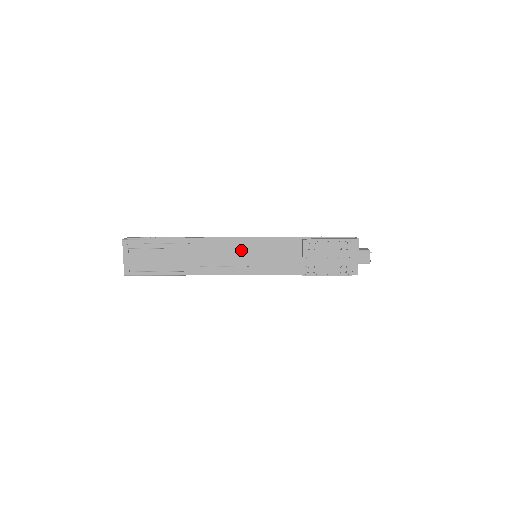
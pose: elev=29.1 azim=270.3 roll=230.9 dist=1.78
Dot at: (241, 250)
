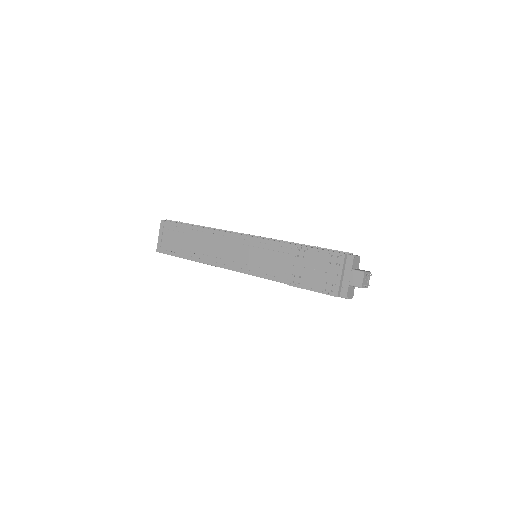
Dot at: (241, 246)
